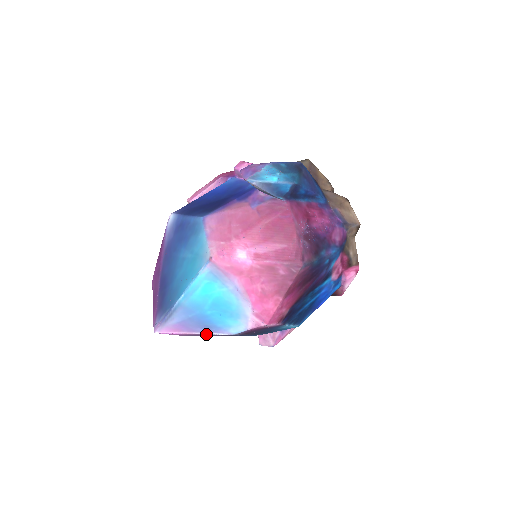
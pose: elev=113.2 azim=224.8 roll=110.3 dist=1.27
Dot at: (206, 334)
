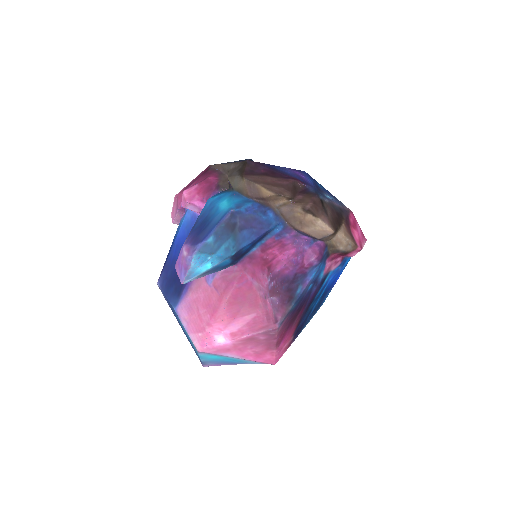
Dot at: occluded
